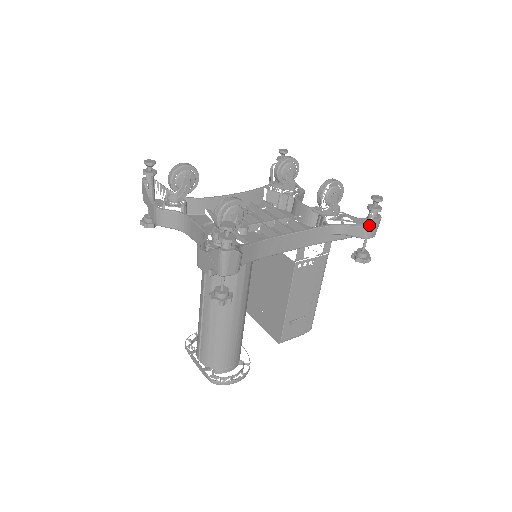
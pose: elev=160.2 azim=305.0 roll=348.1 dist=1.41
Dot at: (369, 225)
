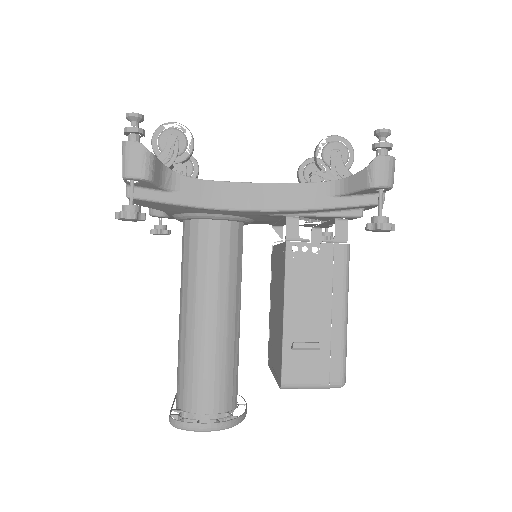
Dot at: (370, 164)
